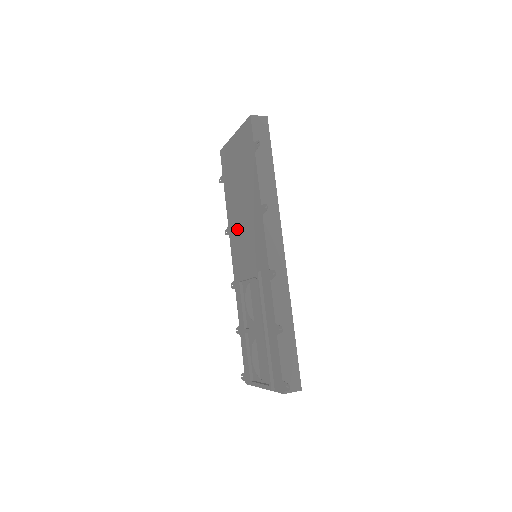
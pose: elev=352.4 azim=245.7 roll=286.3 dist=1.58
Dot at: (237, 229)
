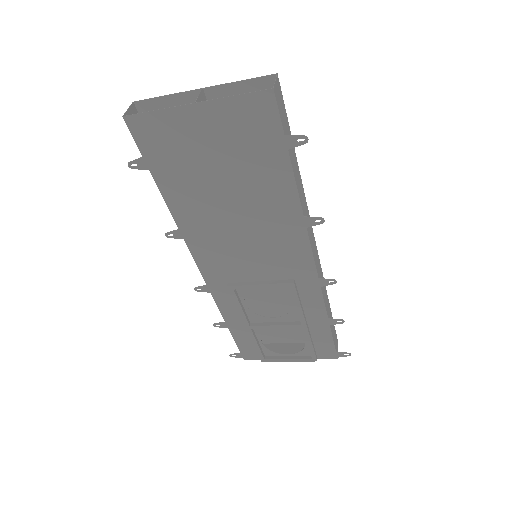
Dot at: (216, 235)
